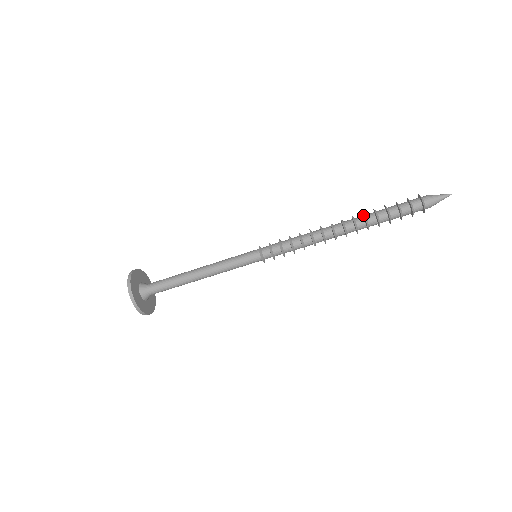
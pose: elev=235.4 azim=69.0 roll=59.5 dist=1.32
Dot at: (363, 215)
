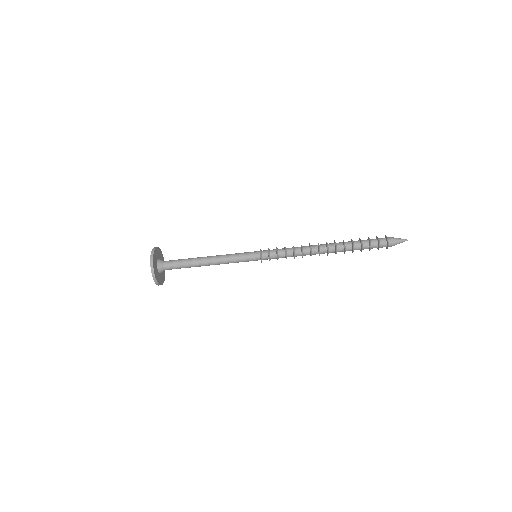
Dot at: (343, 241)
